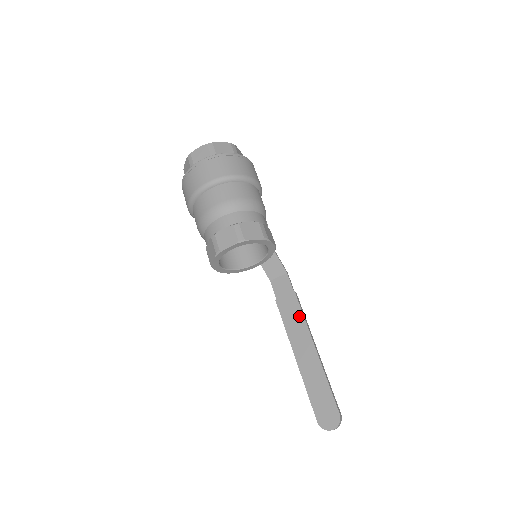
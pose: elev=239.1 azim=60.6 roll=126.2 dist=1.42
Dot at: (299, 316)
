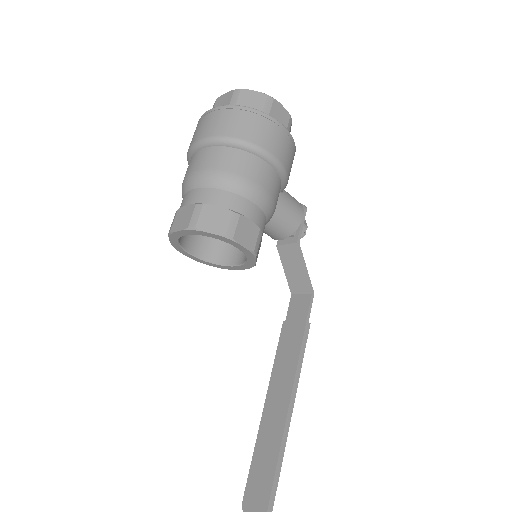
Dot at: (294, 356)
